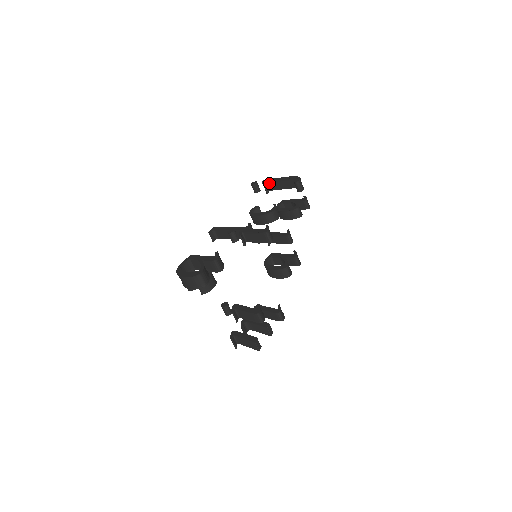
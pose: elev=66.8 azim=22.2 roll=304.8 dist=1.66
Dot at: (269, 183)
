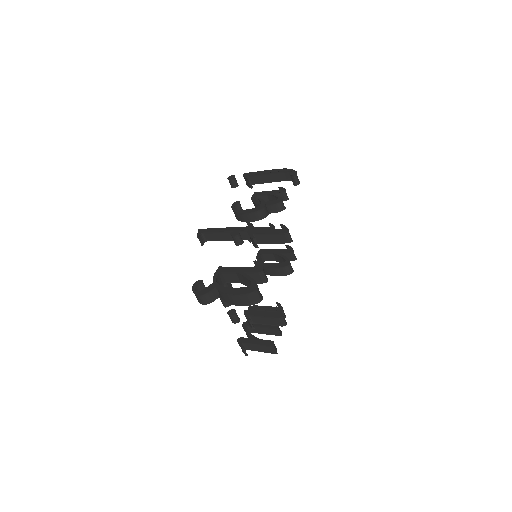
Dot at: (252, 177)
